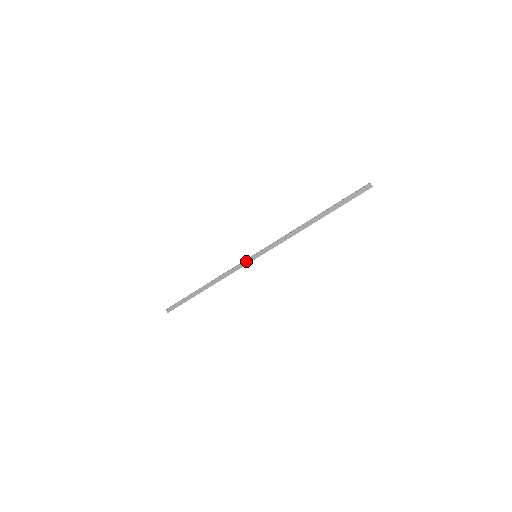
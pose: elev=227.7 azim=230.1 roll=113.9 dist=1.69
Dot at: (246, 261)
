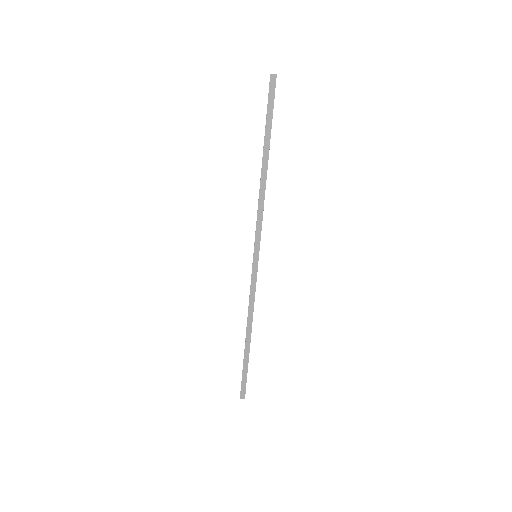
Dot at: (253, 271)
